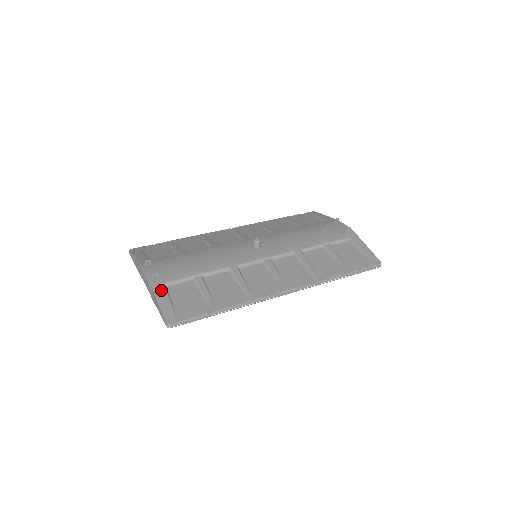
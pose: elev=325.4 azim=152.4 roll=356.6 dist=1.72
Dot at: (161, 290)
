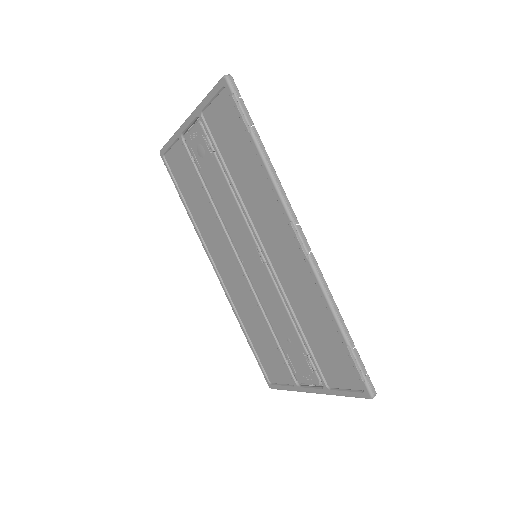
Dot at: occluded
